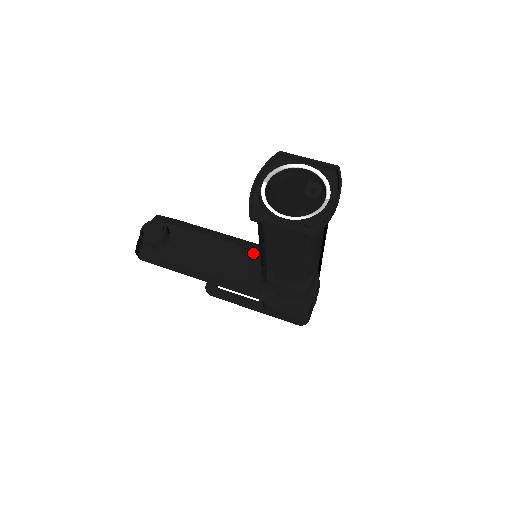
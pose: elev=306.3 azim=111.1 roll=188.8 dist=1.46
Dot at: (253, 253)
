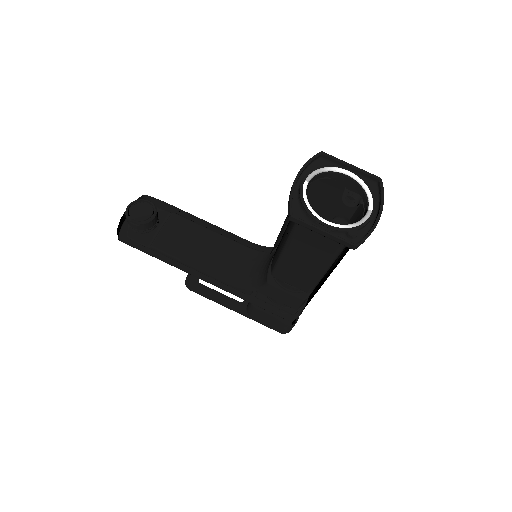
Dot at: (247, 252)
